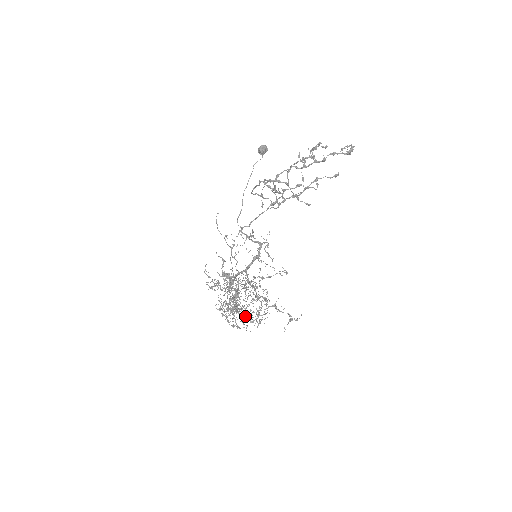
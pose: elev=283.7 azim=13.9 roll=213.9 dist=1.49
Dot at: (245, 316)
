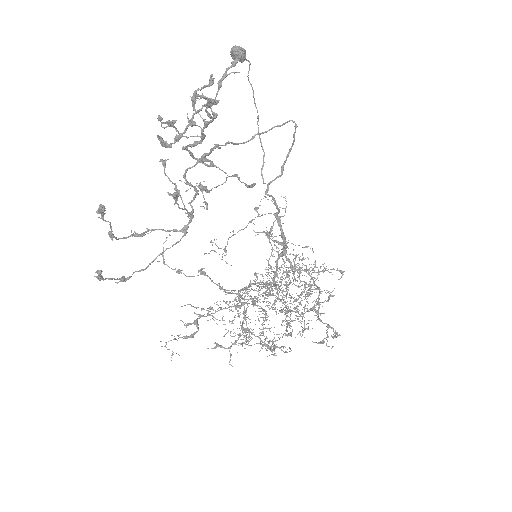
Dot at: occluded
